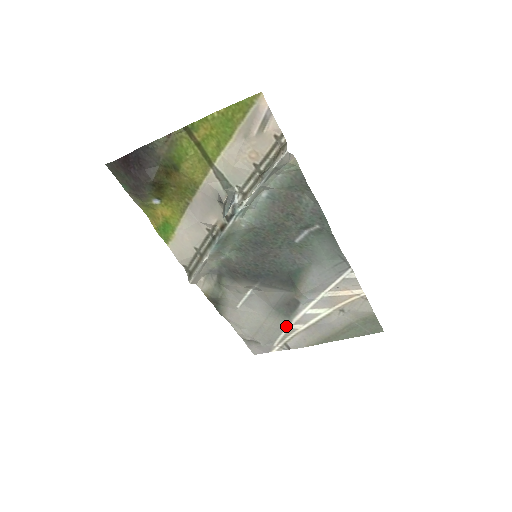
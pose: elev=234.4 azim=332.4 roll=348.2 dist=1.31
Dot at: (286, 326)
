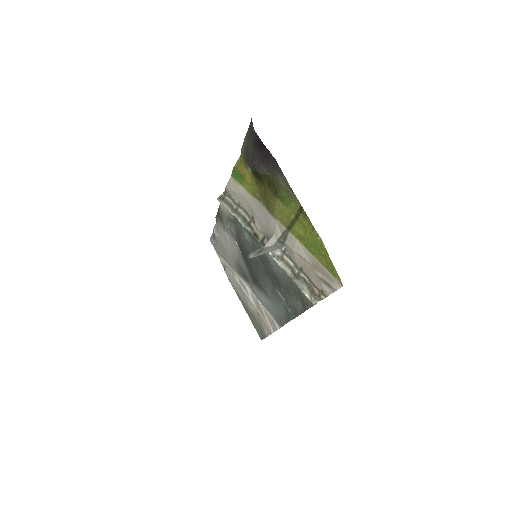
Dot at: (234, 269)
